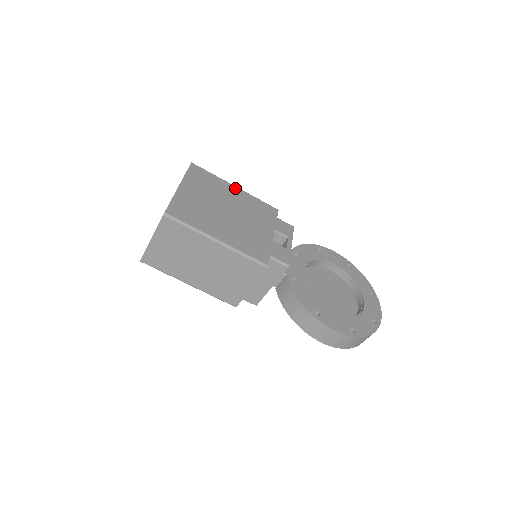
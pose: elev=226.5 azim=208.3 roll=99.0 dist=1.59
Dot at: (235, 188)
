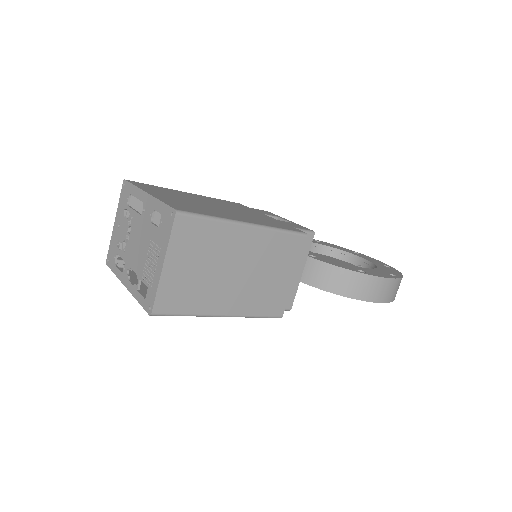
Dot at: (188, 193)
